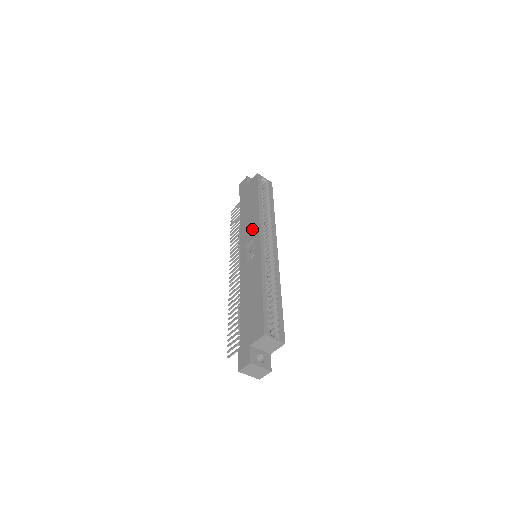
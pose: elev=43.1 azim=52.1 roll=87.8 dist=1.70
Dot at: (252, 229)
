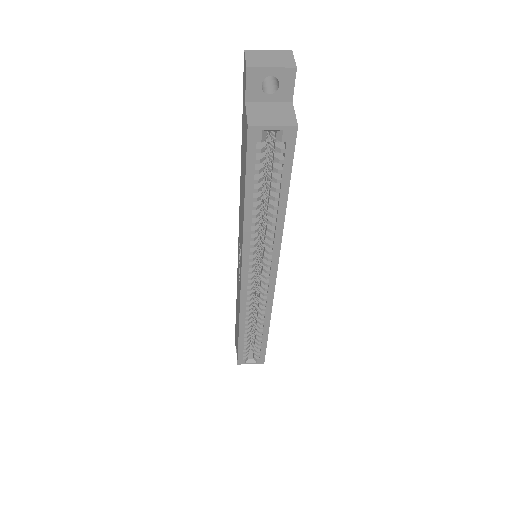
Dot at: (240, 241)
